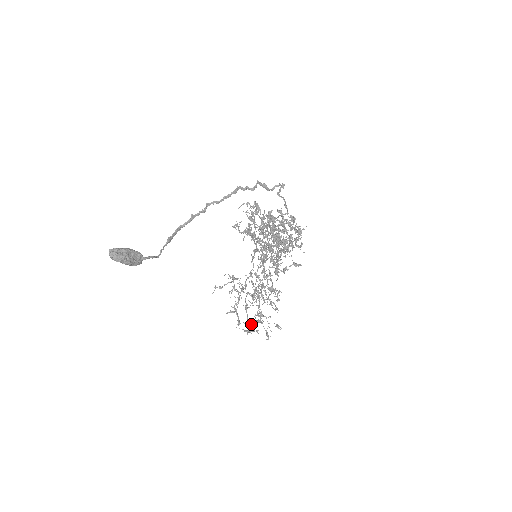
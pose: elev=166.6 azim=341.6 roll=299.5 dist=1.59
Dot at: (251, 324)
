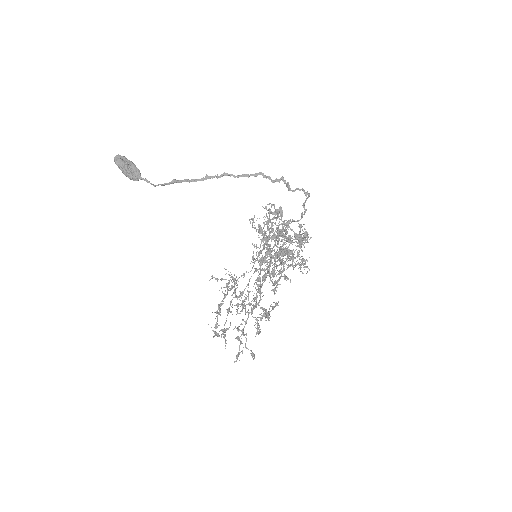
Dot at: (224, 330)
